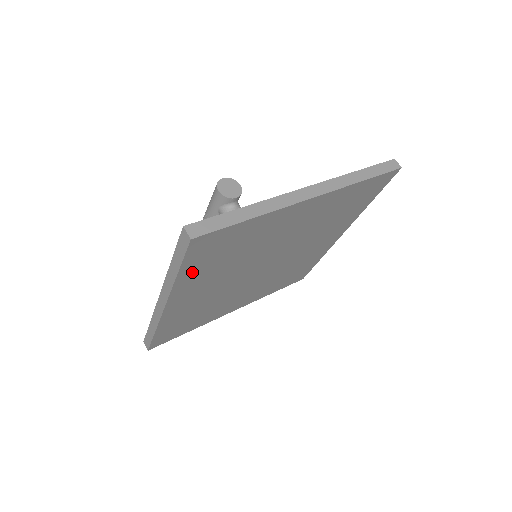
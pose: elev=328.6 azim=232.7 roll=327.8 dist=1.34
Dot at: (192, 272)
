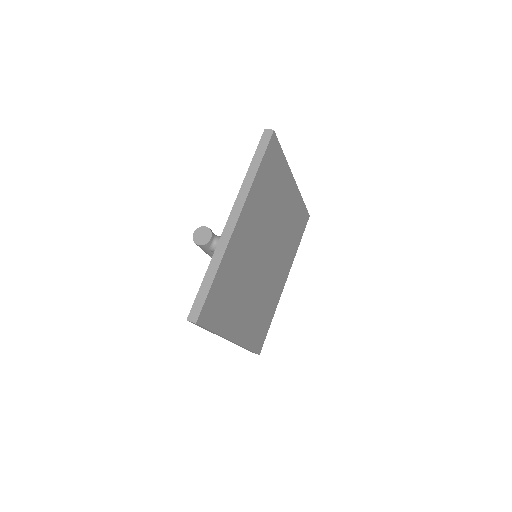
Dot at: (222, 321)
